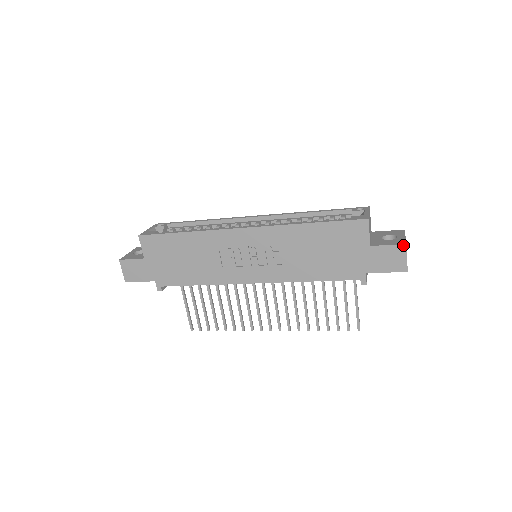
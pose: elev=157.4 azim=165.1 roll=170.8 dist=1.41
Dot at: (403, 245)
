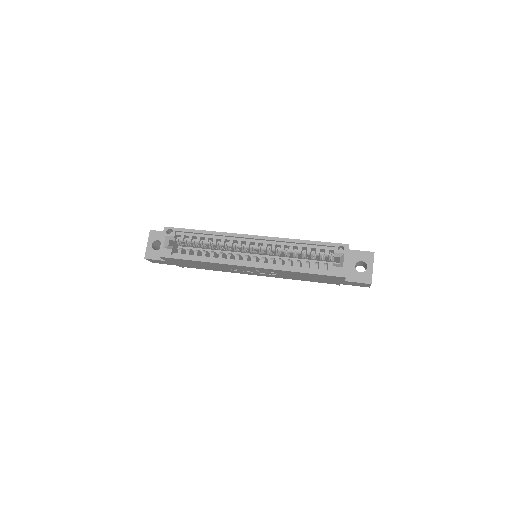
Dot at: (369, 284)
